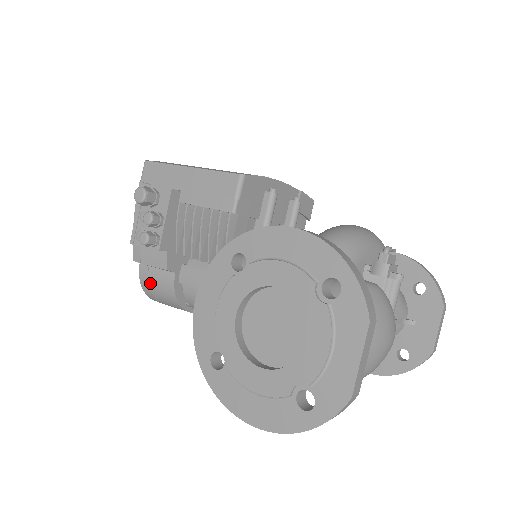
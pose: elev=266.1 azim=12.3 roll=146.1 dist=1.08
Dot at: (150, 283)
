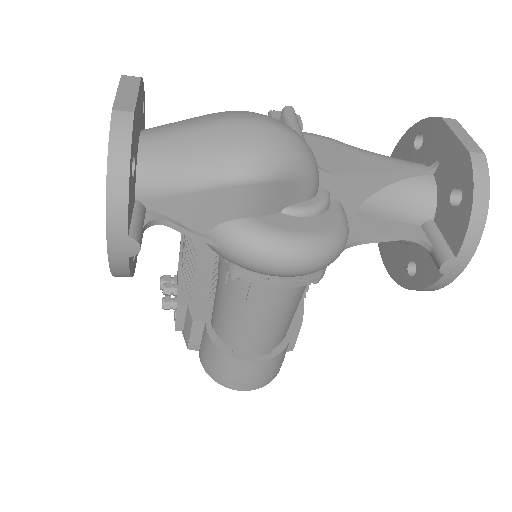
Dot at: (205, 359)
